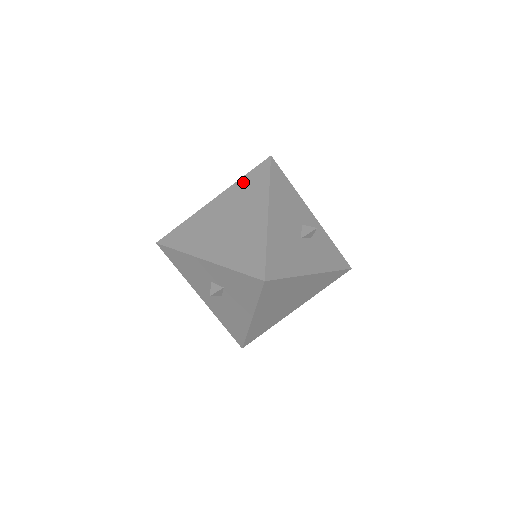
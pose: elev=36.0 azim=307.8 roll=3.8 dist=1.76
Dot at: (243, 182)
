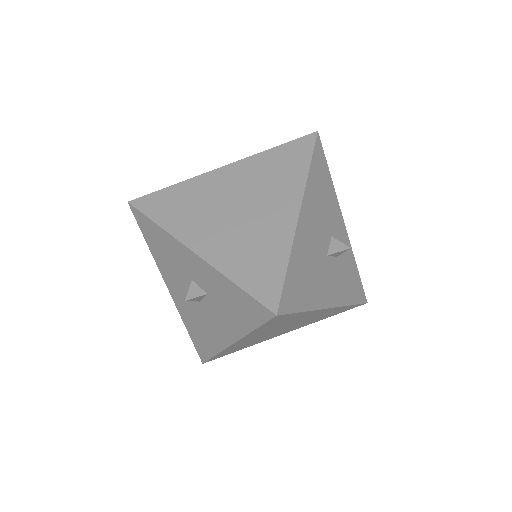
Dot at: (271, 156)
